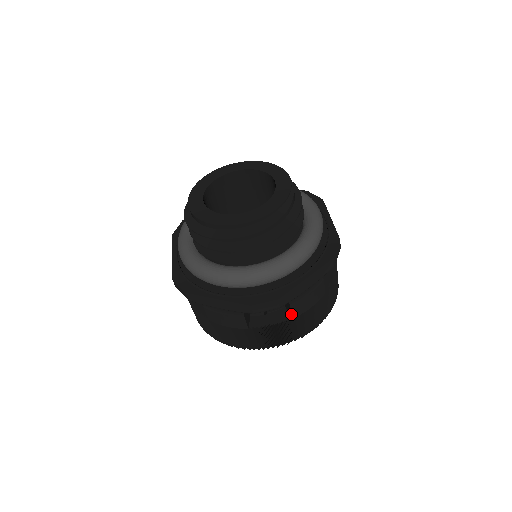
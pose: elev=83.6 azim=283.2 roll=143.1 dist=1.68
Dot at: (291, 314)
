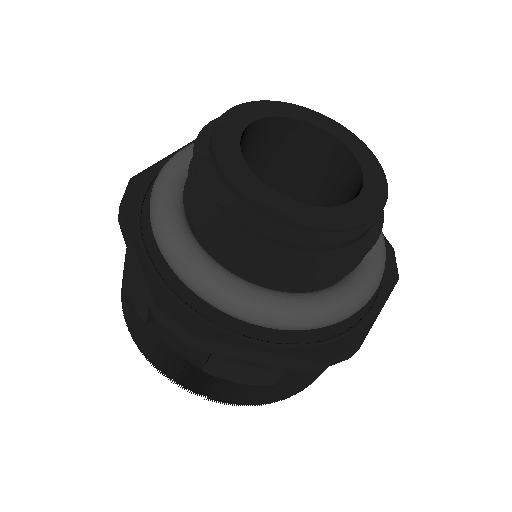
Dot at: (205, 365)
